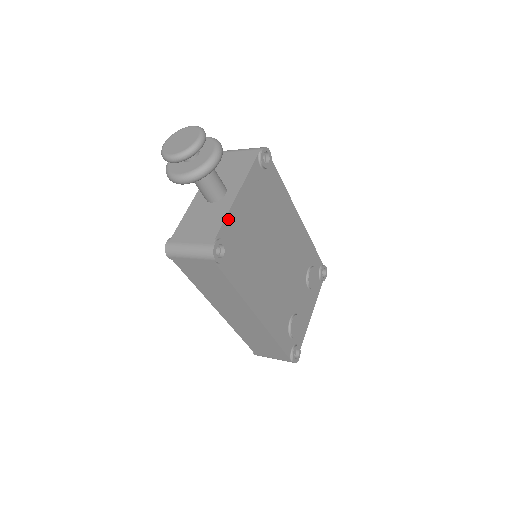
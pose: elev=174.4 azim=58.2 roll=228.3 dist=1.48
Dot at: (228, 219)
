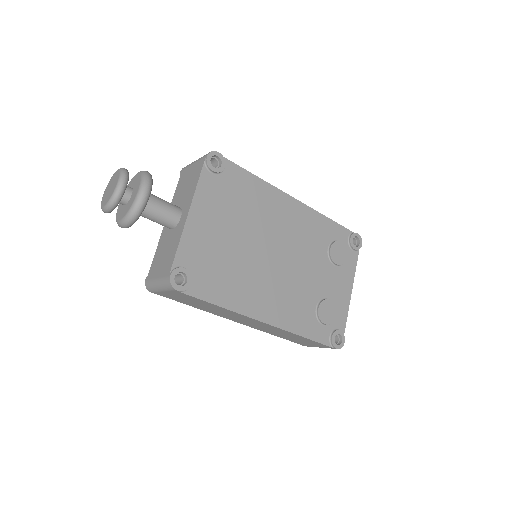
Dot at: (183, 244)
